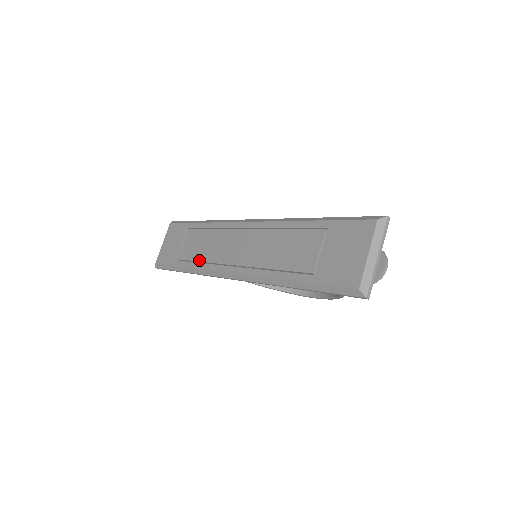
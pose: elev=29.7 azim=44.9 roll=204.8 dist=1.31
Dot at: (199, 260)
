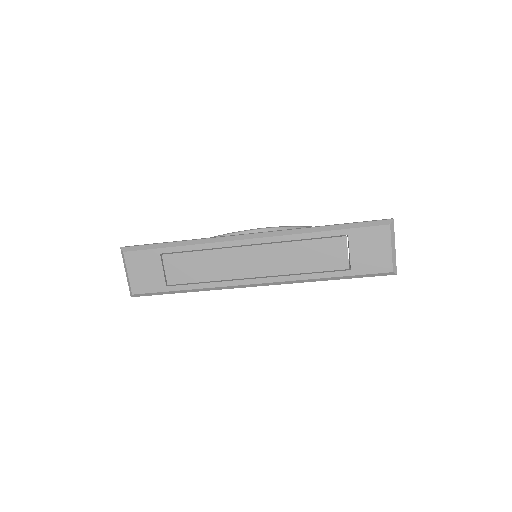
Dot at: (205, 281)
